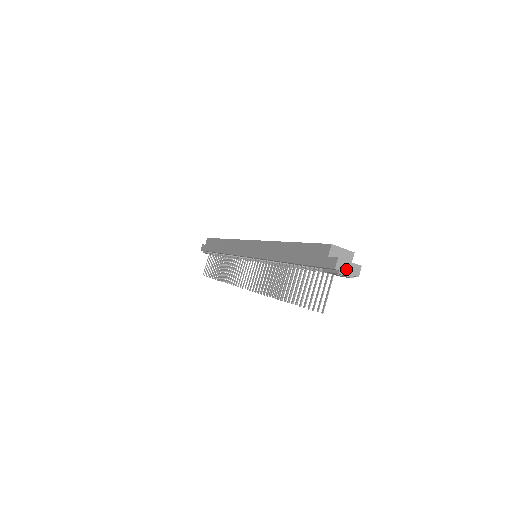
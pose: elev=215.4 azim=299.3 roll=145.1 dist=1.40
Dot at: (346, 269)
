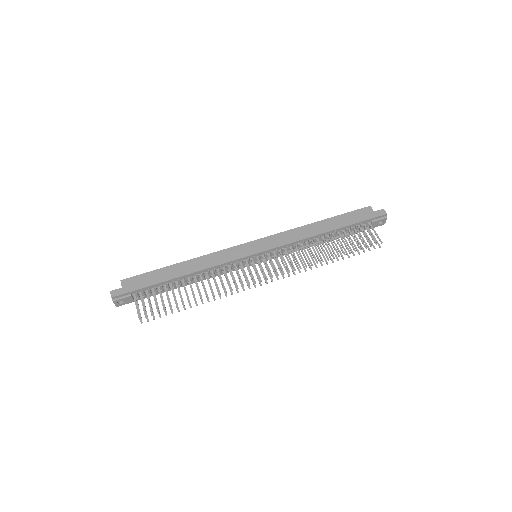
Dot at: occluded
